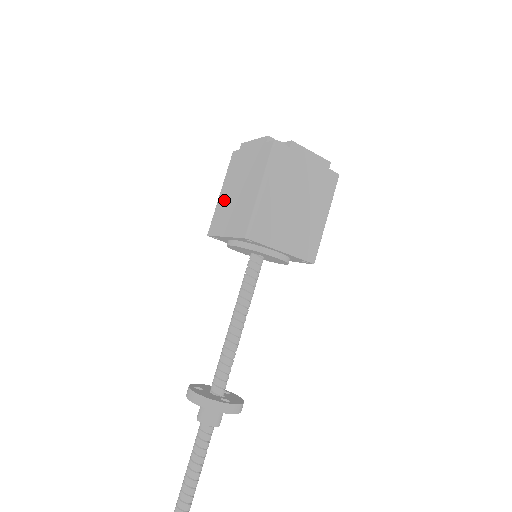
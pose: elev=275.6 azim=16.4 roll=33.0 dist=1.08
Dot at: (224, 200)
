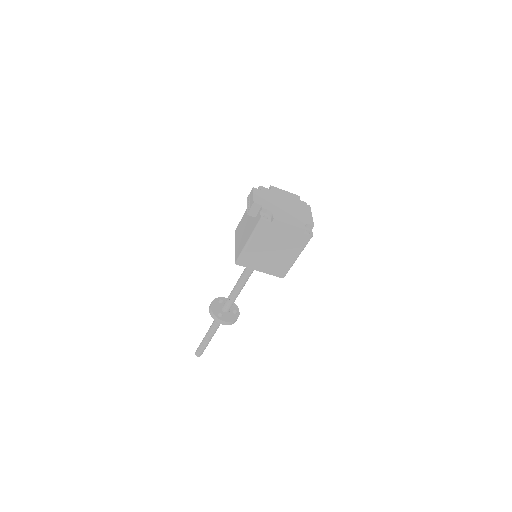
Dot at: (256, 250)
